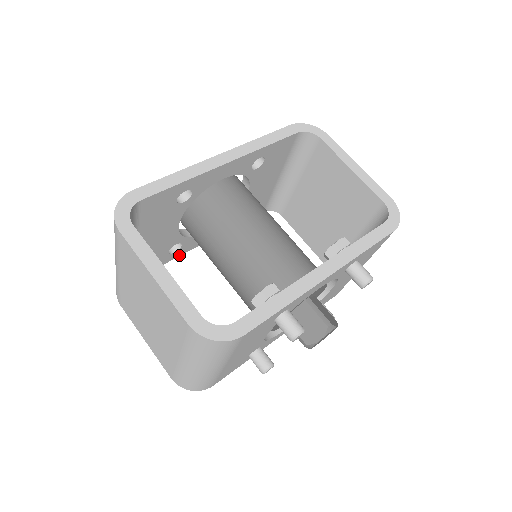
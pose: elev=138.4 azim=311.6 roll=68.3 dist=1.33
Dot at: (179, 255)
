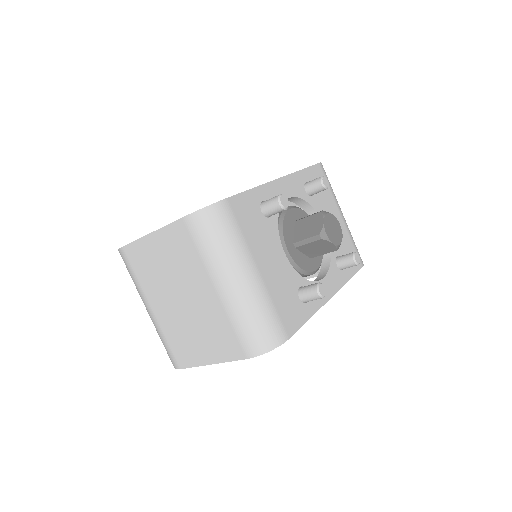
Dot at: occluded
